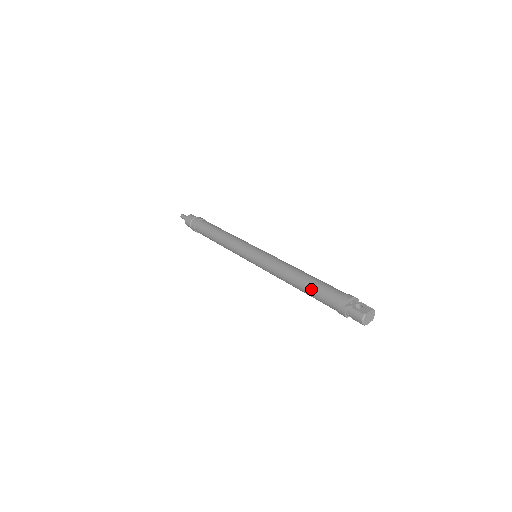
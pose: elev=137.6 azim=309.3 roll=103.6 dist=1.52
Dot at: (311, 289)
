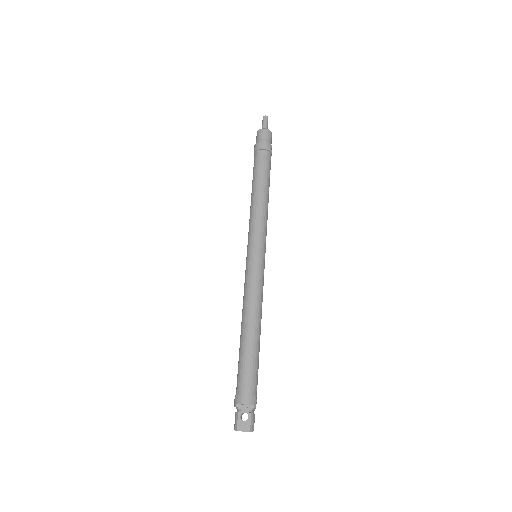
Dot at: (240, 355)
